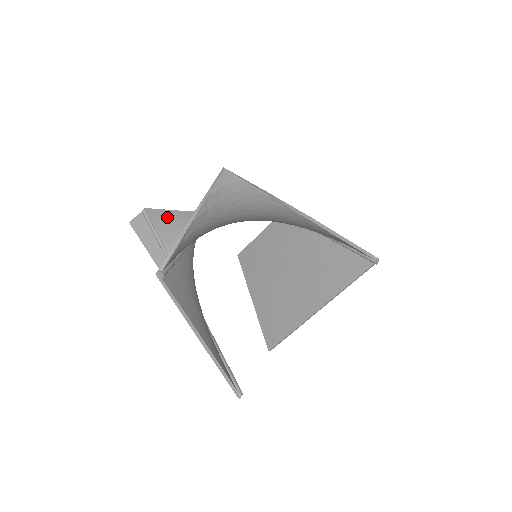
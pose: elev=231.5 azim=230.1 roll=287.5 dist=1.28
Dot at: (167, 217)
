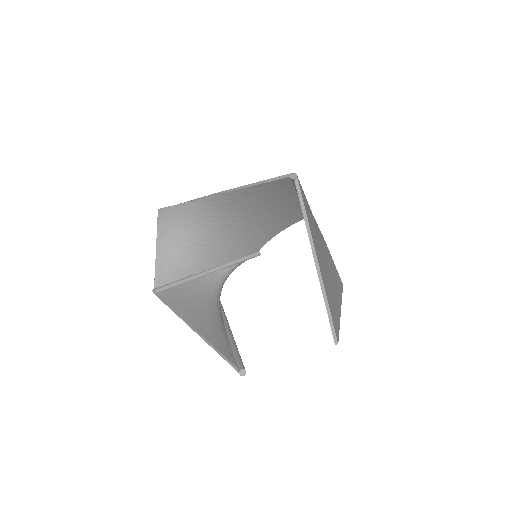
Dot at: occluded
